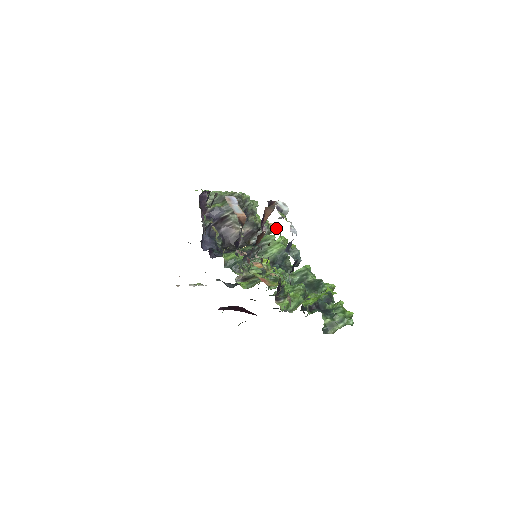
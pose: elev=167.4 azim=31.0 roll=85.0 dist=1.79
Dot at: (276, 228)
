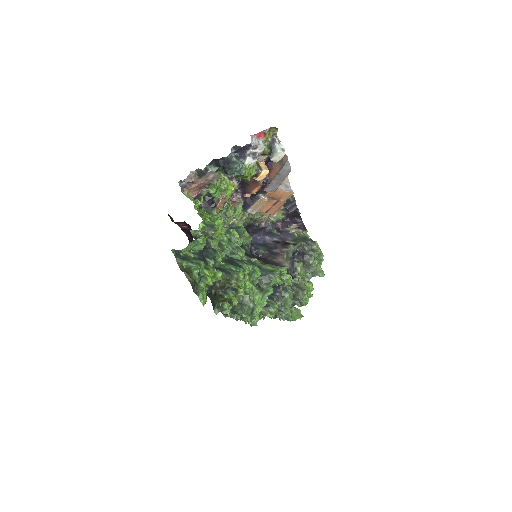
Dot at: (261, 165)
